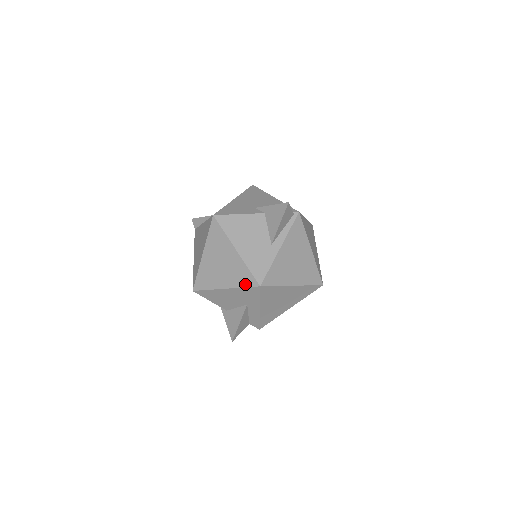
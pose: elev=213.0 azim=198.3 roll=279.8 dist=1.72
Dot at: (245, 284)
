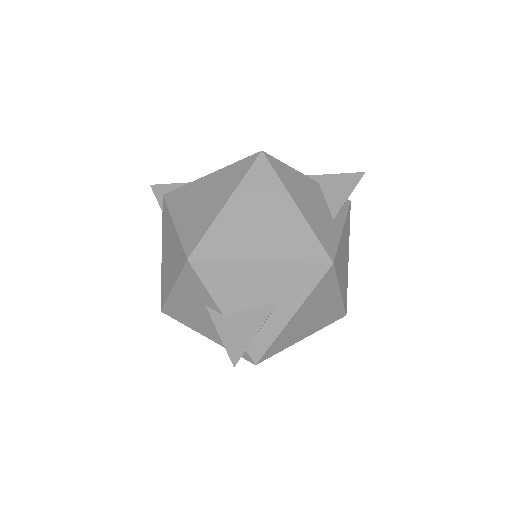
Dot at: (305, 257)
